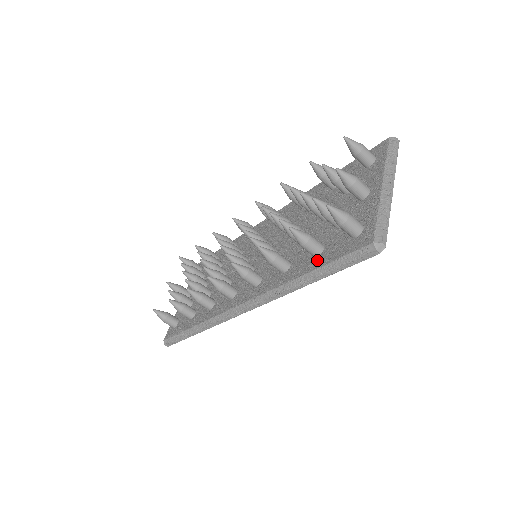
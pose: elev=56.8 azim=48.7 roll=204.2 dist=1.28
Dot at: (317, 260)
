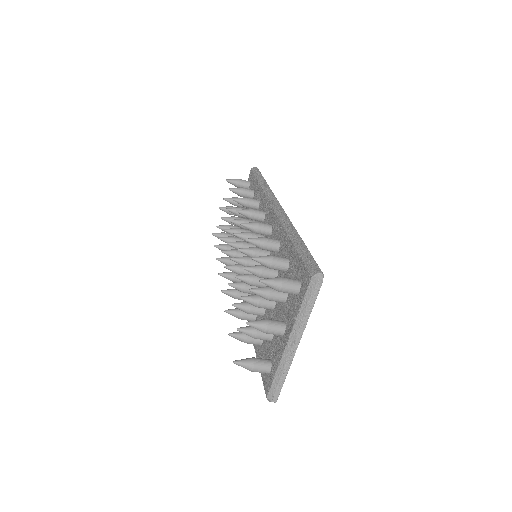
Dot at: (258, 348)
